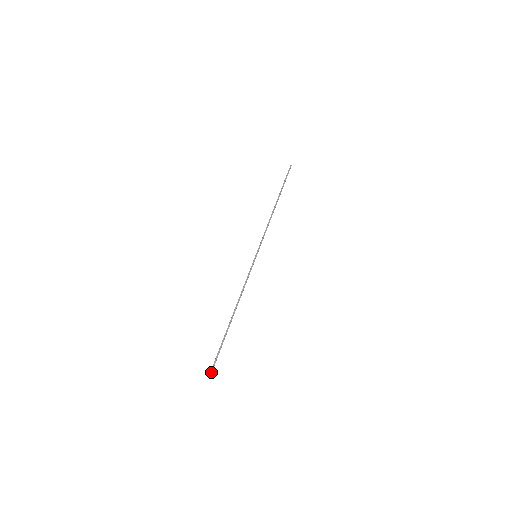
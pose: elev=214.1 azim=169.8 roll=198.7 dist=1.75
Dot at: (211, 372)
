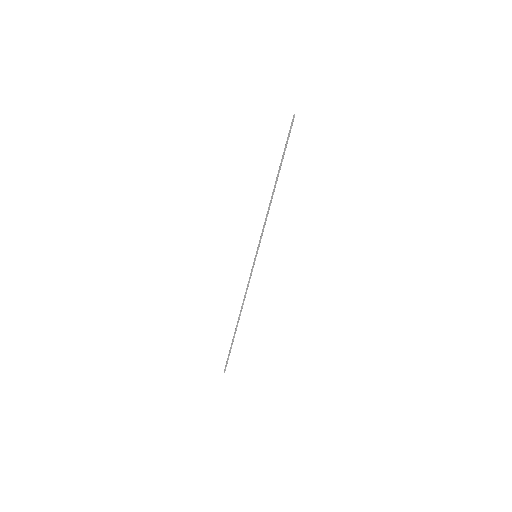
Dot at: (225, 370)
